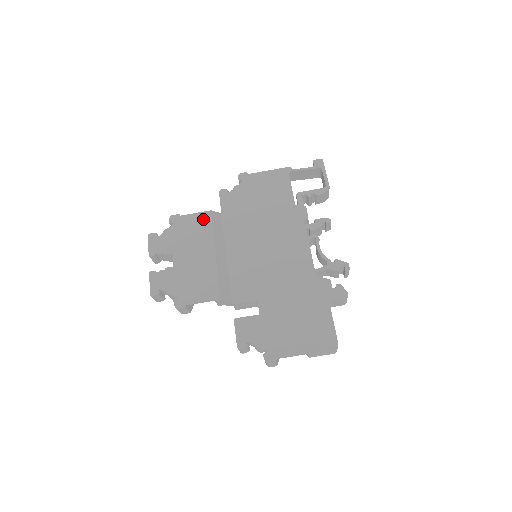
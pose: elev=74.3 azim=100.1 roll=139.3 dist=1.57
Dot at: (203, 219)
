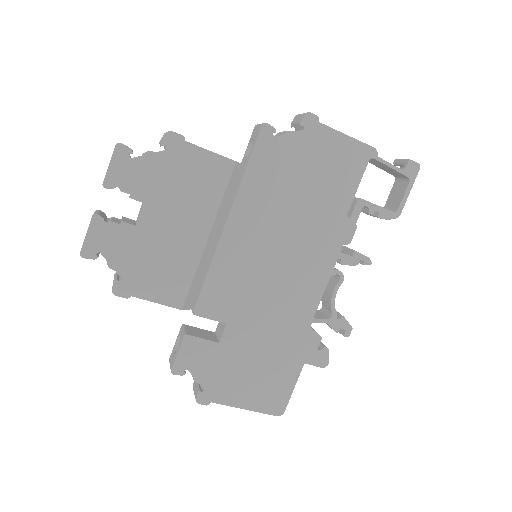
Dot at: (217, 170)
